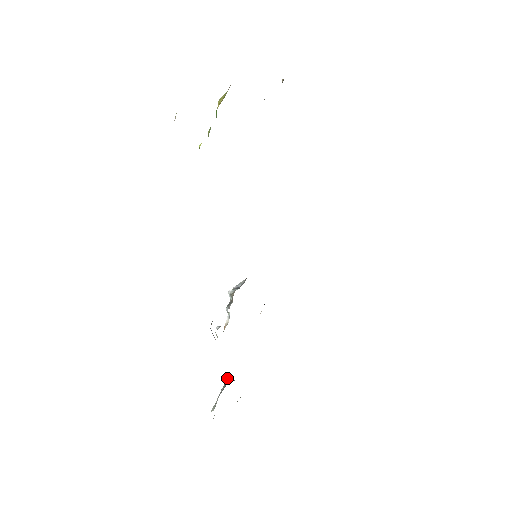
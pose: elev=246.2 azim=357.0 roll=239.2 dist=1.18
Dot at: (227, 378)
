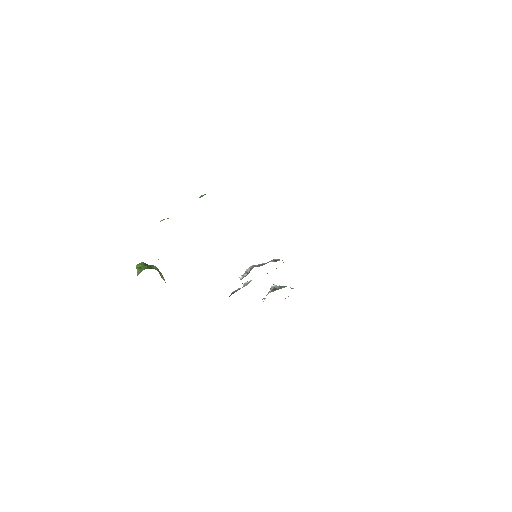
Dot at: (272, 286)
